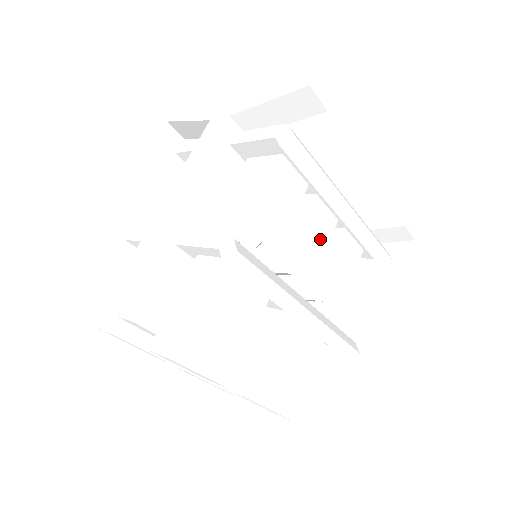
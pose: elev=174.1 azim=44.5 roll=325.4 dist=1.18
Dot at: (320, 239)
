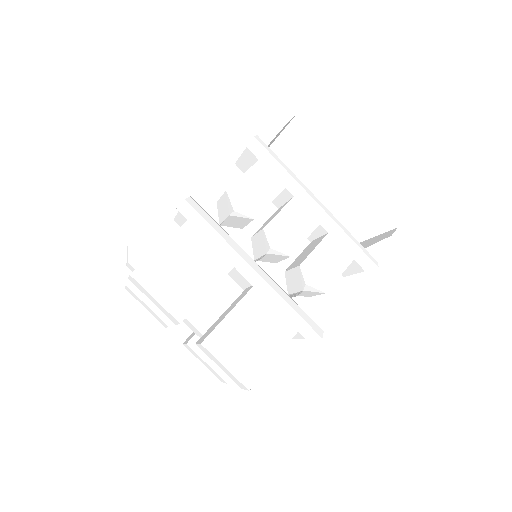
Dot at: (295, 233)
